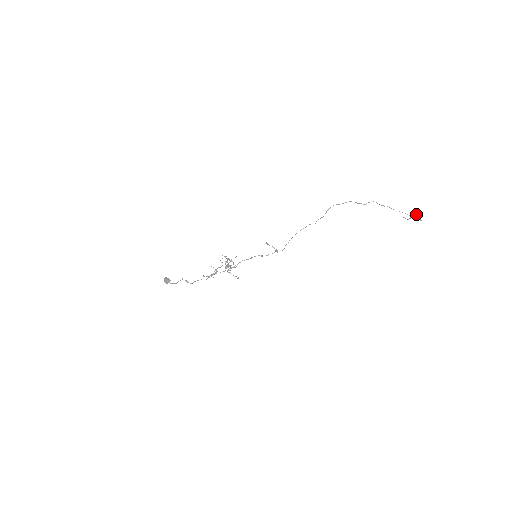
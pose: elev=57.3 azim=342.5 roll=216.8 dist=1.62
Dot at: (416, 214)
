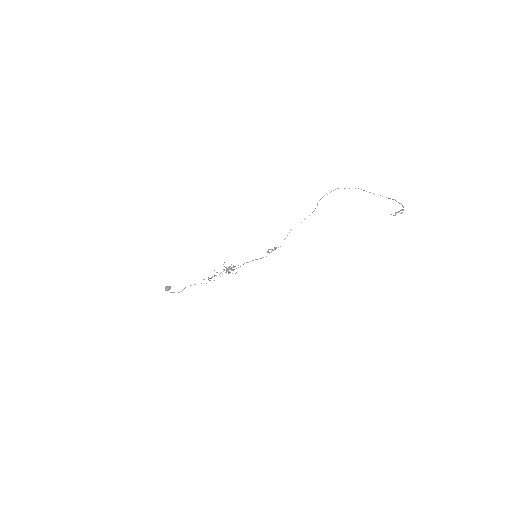
Dot at: occluded
